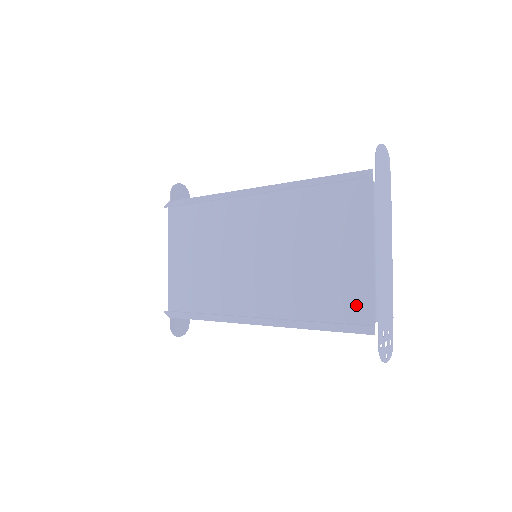
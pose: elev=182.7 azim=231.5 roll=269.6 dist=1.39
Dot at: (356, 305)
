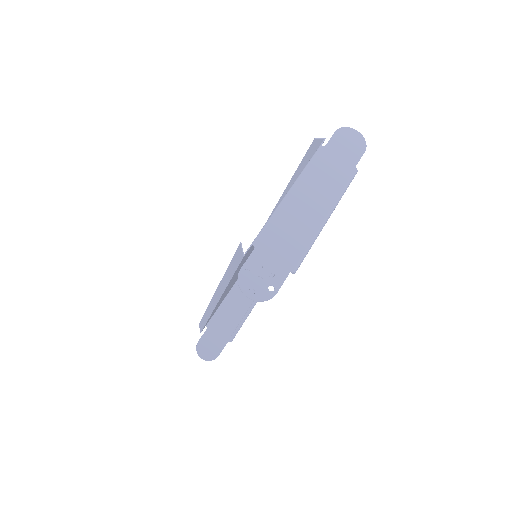
Dot at: occluded
